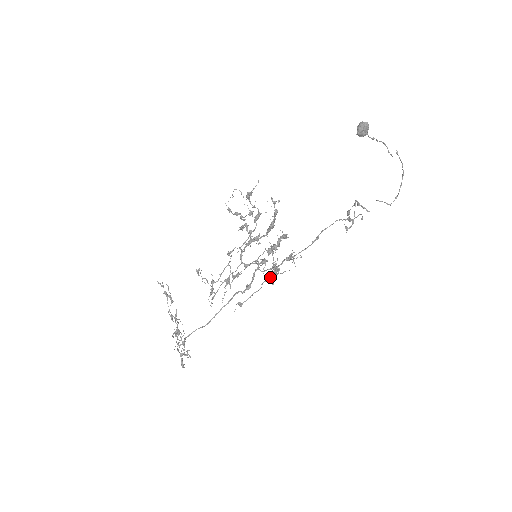
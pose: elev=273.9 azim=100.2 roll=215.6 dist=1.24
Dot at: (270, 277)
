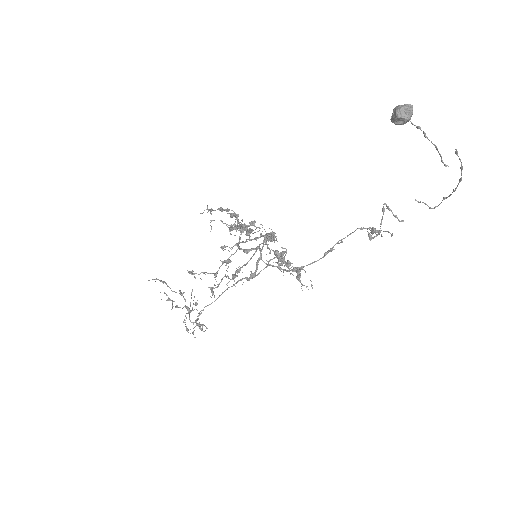
Dot at: (277, 257)
